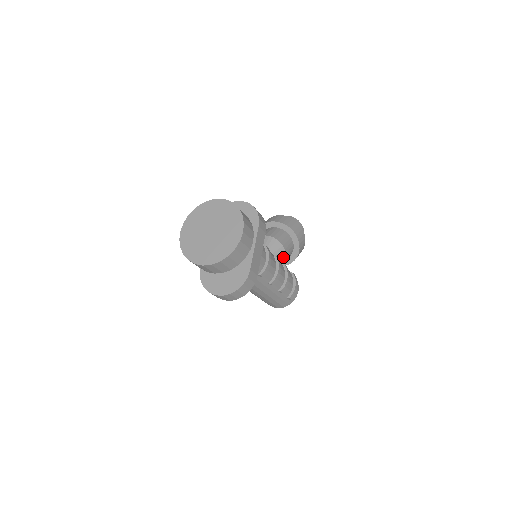
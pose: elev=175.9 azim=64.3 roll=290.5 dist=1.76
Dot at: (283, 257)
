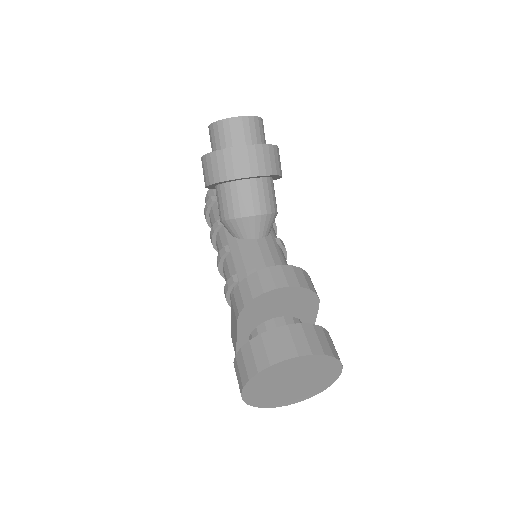
Dot at: occluded
